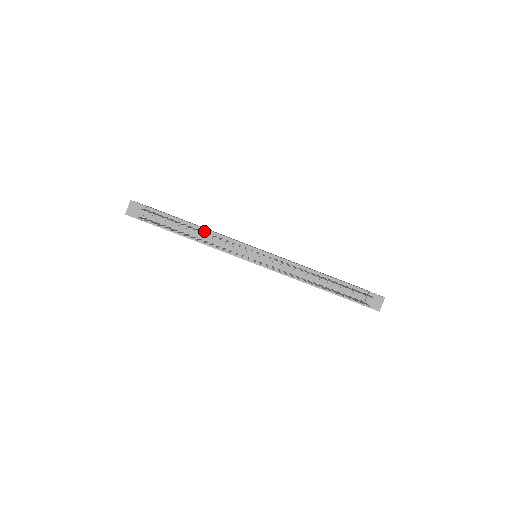
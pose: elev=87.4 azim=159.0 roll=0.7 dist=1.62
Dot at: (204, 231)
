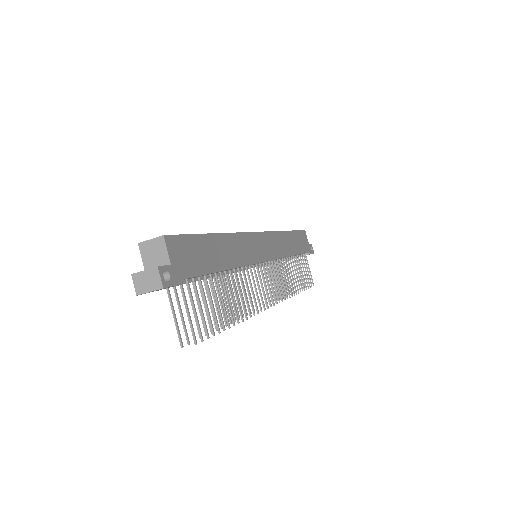
Dot at: (231, 269)
